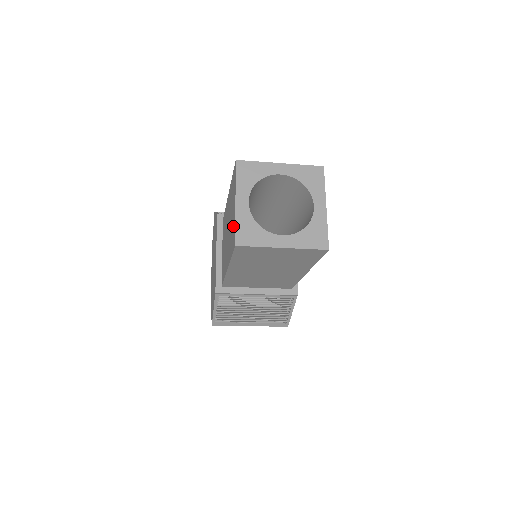
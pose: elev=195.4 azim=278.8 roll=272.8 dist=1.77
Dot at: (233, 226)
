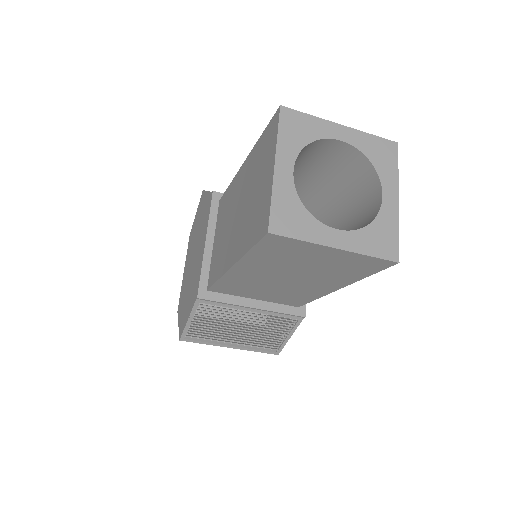
Dot at: (262, 203)
